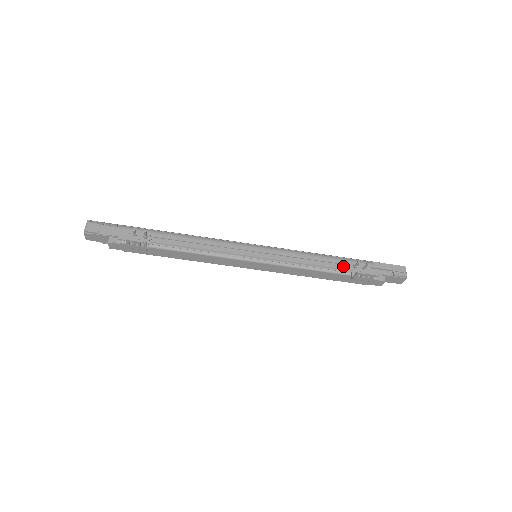
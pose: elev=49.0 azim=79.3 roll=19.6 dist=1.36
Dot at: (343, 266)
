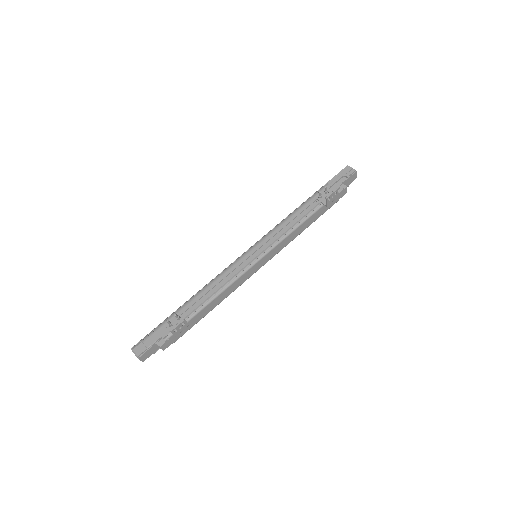
Dot at: (313, 205)
